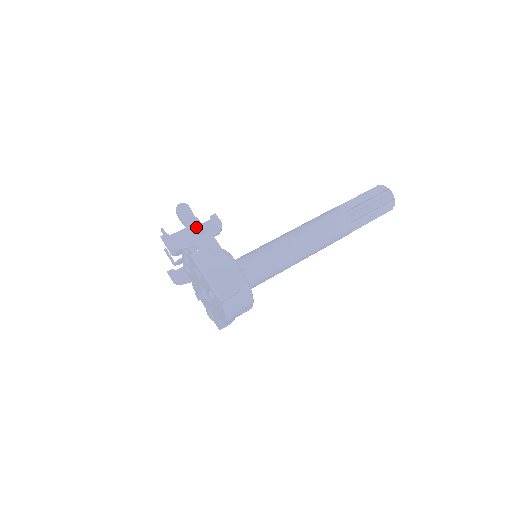
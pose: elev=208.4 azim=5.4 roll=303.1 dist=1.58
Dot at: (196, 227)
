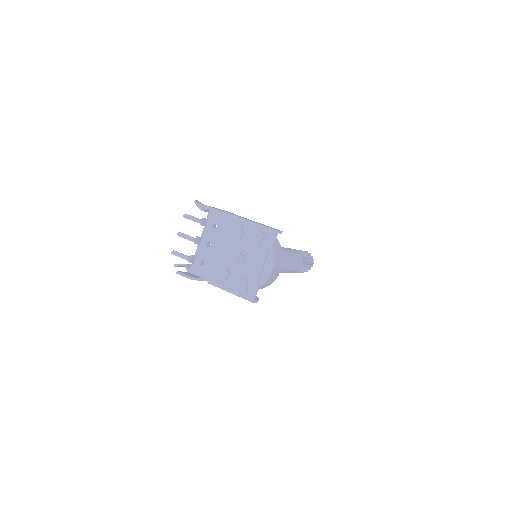
Dot at: (220, 209)
